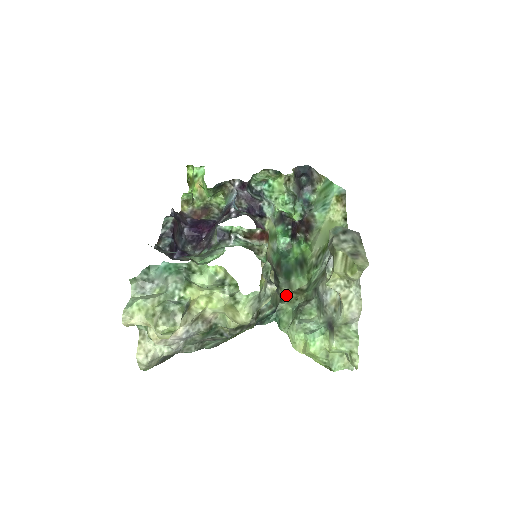
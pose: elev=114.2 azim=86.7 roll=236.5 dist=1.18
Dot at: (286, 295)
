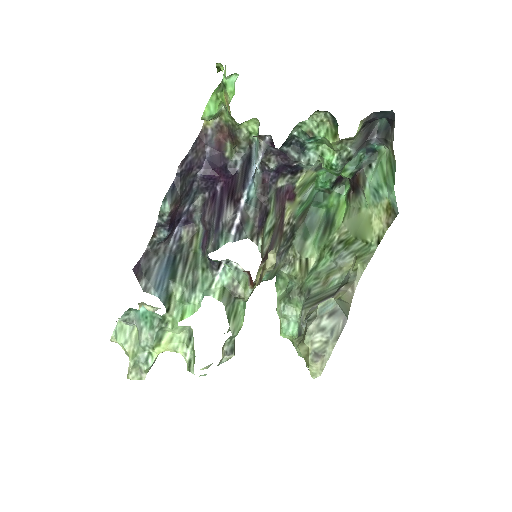
Dot at: (294, 257)
